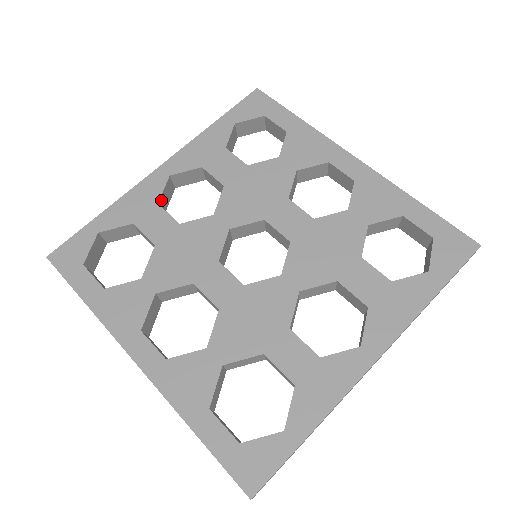
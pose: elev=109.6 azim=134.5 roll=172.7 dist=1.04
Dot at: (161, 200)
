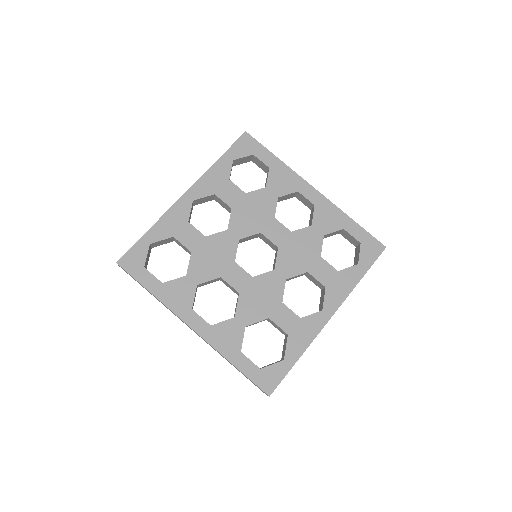
Dot at: (189, 218)
